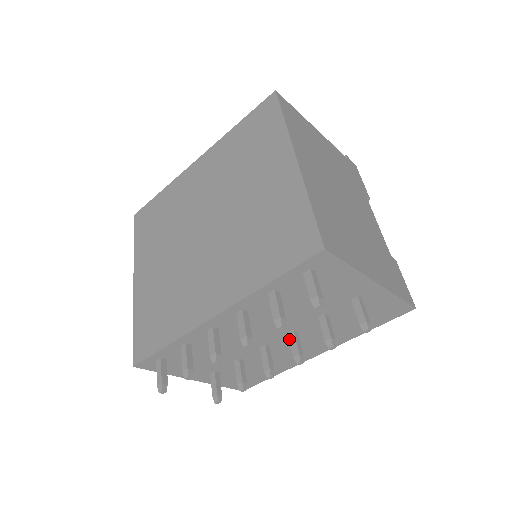
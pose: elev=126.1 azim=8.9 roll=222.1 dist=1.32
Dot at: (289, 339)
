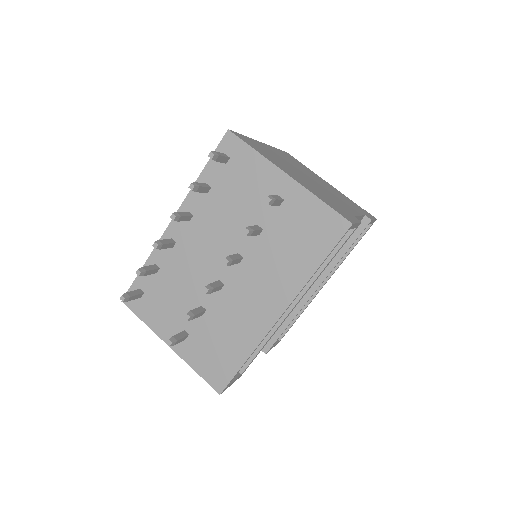
Dot at: occluded
